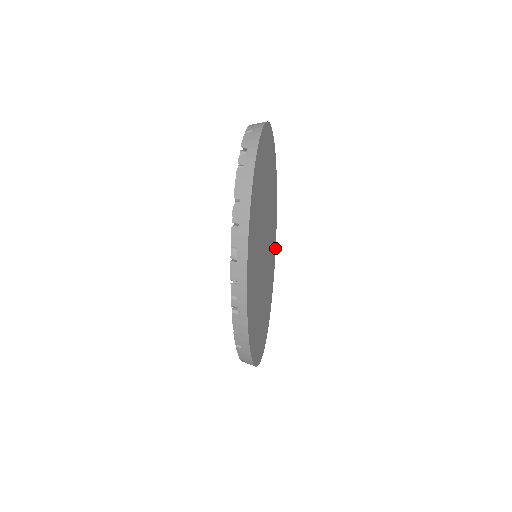
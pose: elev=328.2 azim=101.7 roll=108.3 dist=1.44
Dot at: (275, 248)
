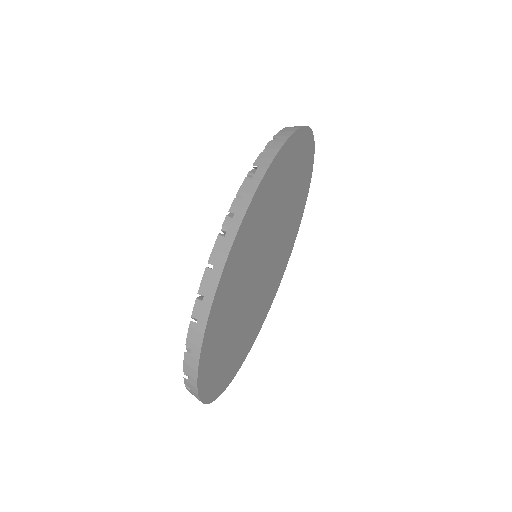
Dot at: (267, 313)
